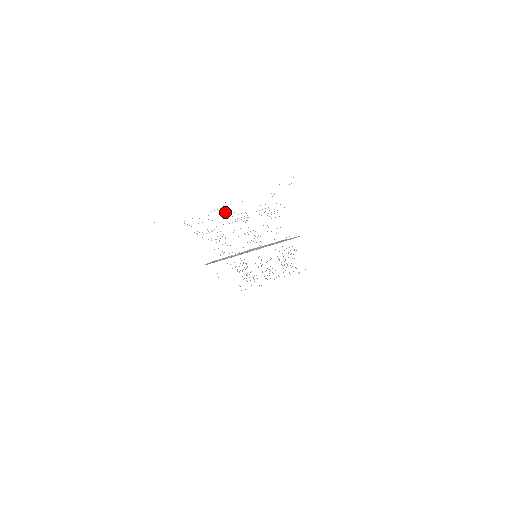
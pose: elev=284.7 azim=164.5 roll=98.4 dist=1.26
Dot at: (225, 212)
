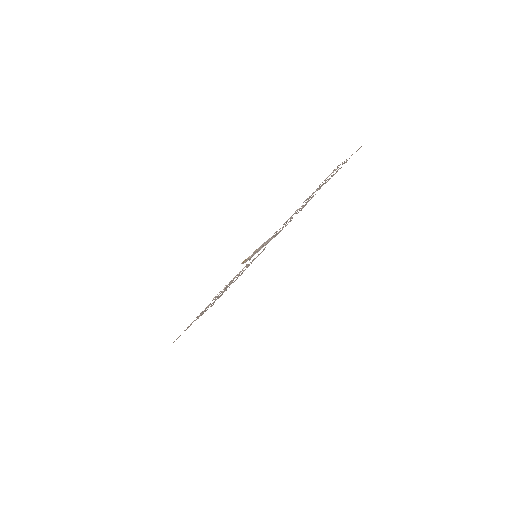
Dot at: (333, 172)
